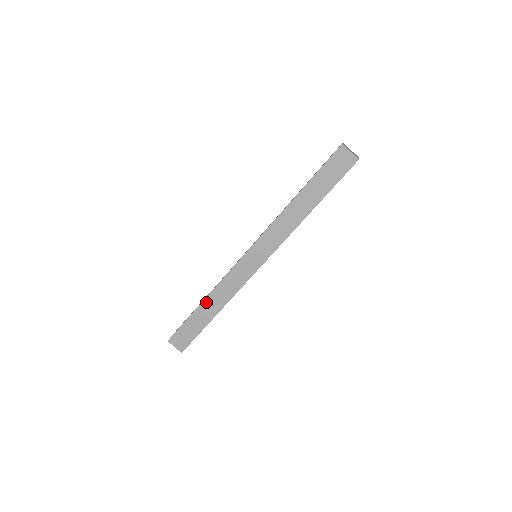
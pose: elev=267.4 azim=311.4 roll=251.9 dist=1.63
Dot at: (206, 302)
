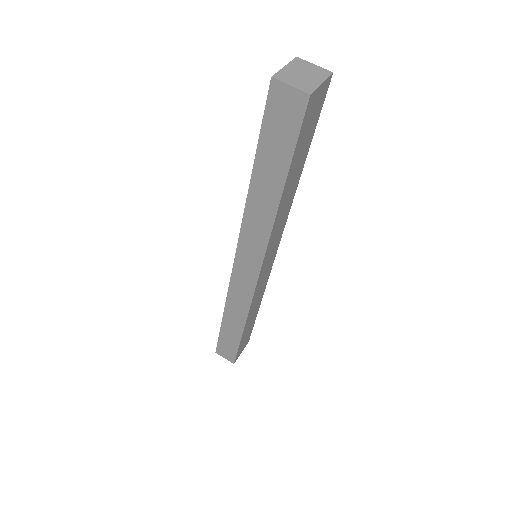
Dot at: (226, 316)
